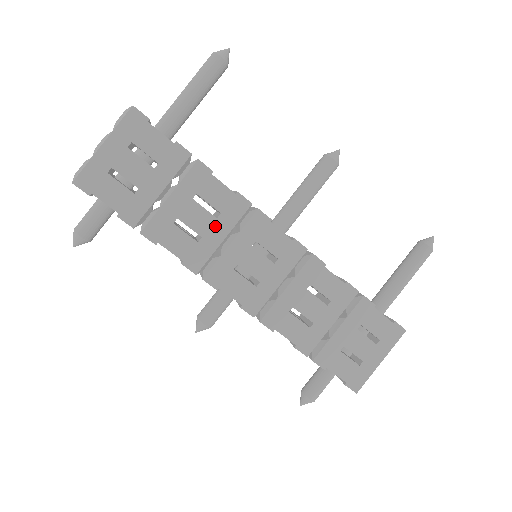
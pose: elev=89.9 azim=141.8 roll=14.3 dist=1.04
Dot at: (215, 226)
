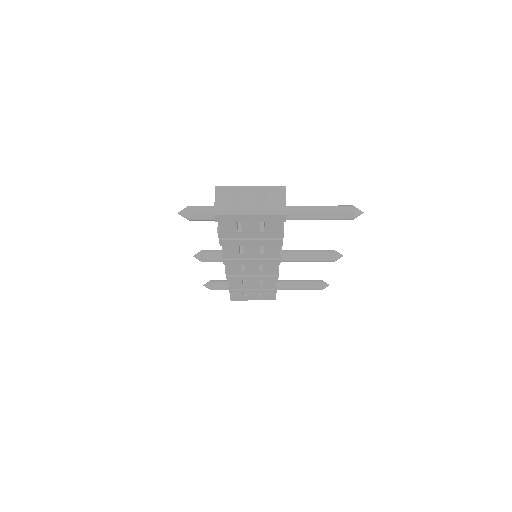
Dot at: (255, 254)
